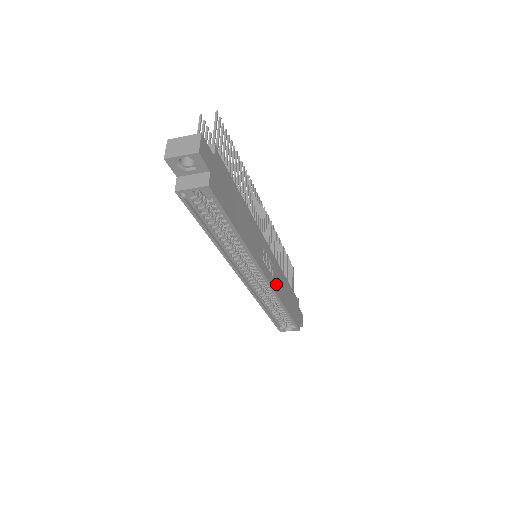
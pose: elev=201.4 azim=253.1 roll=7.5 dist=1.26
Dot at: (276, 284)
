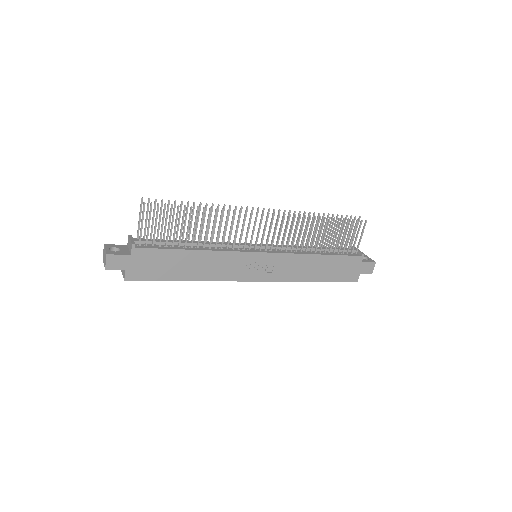
Dot at: (282, 274)
